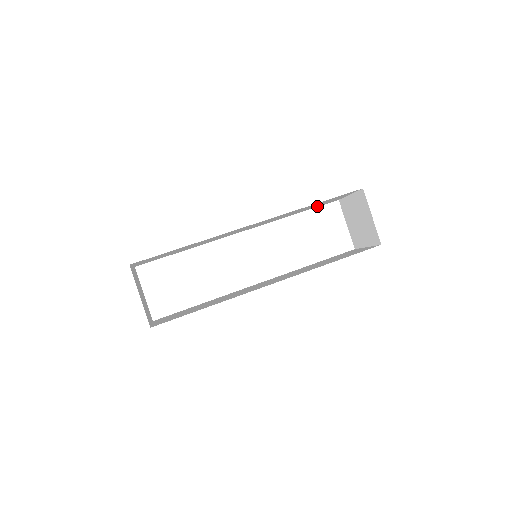
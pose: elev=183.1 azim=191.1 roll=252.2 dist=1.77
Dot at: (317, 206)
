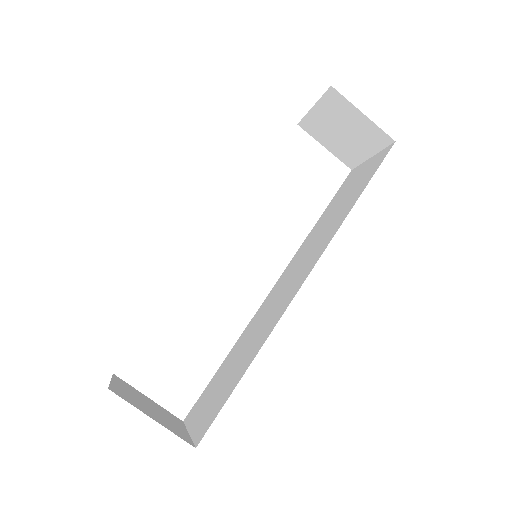
Dot at: occluded
